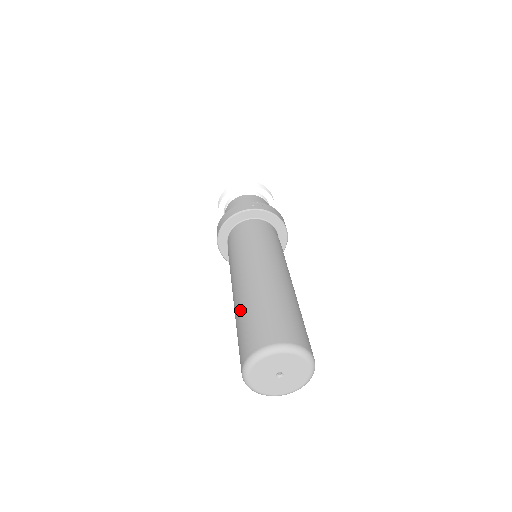
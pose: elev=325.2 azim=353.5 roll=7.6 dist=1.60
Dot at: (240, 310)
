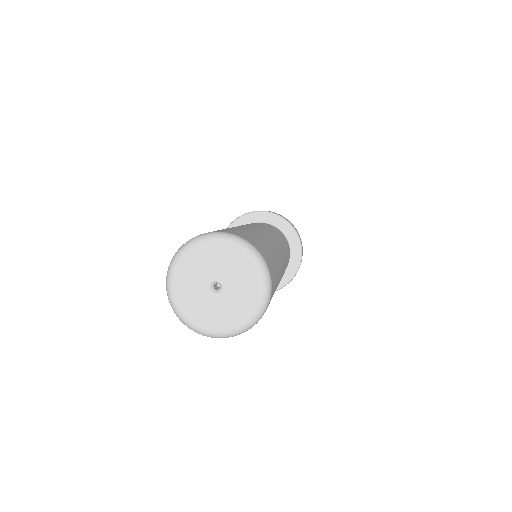
Dot at: occluded
